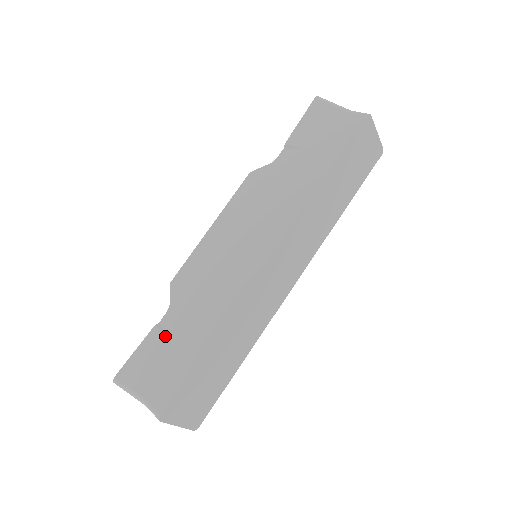
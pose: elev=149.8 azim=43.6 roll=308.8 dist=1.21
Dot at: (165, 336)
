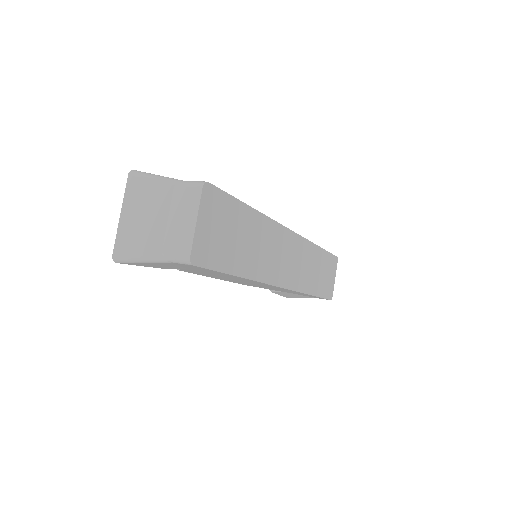
Dot at: occluded
